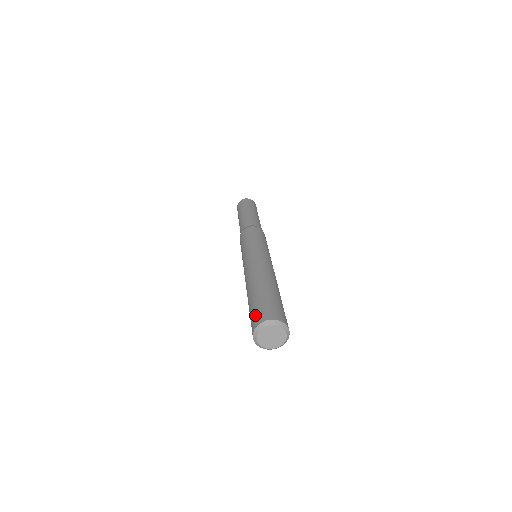
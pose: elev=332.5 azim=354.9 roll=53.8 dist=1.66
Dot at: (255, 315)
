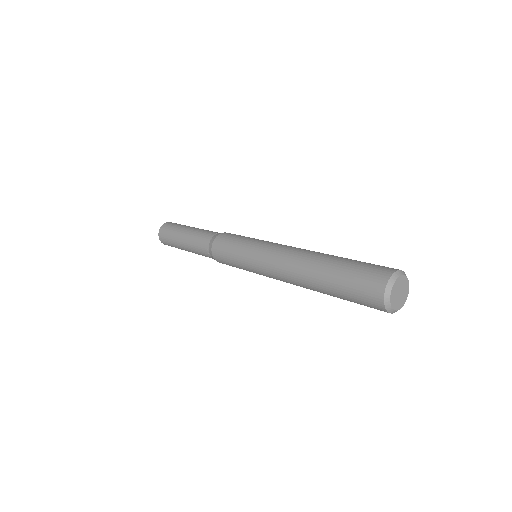
Dot at: (365, 285)
